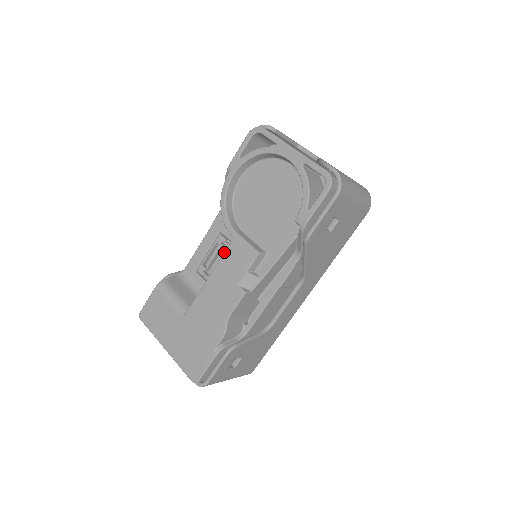
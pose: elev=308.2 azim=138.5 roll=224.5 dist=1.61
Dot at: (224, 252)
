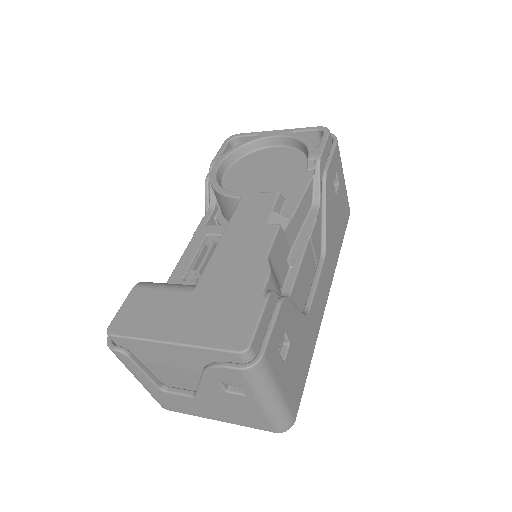
Dot at: occluded
